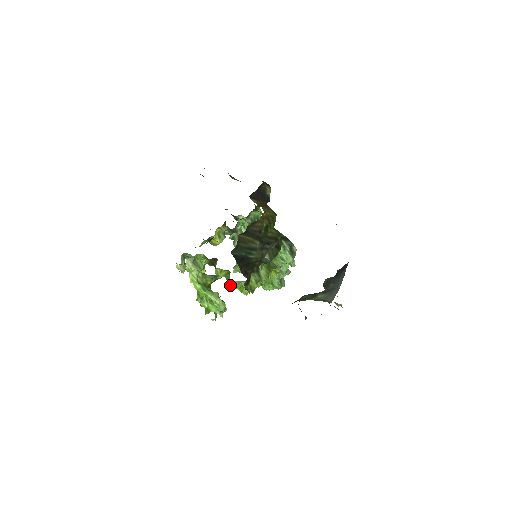
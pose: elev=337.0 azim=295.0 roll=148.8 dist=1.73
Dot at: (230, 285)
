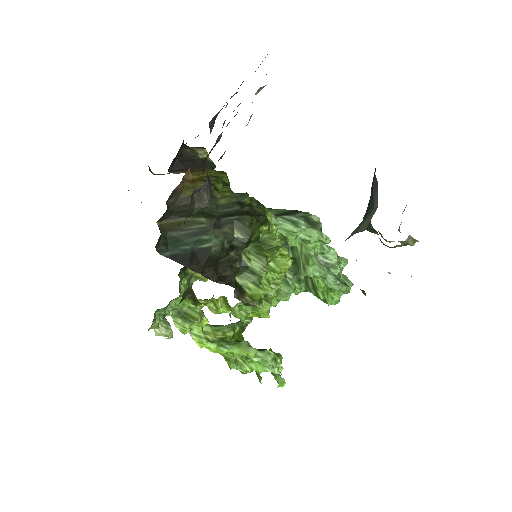
Dot at: (236, 316)
